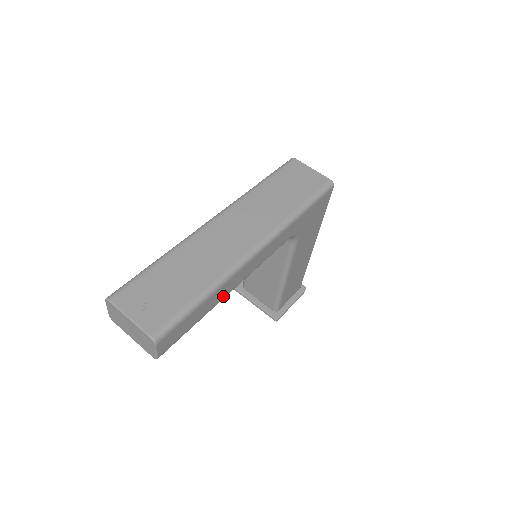
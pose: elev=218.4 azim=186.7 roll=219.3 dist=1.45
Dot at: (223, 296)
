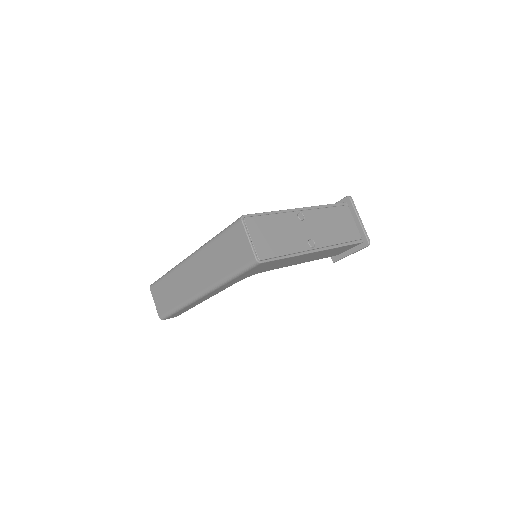
Dot at: (199, 303)
